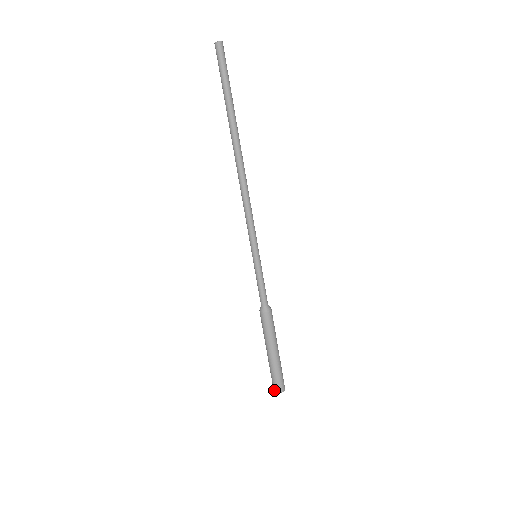
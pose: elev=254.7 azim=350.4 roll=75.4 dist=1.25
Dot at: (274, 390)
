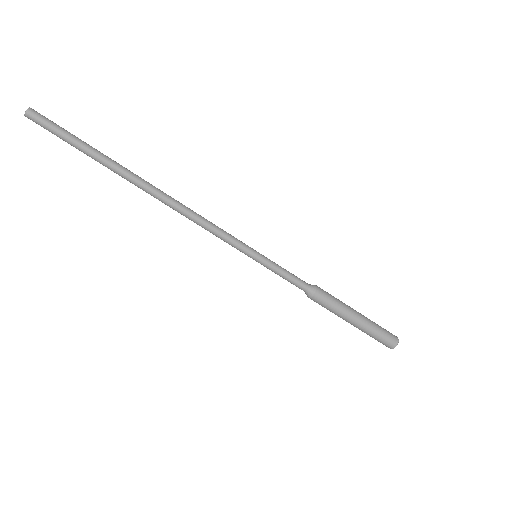
Dot at: occluded
